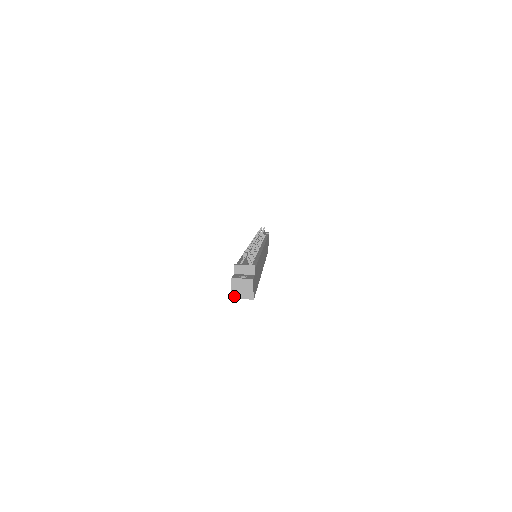
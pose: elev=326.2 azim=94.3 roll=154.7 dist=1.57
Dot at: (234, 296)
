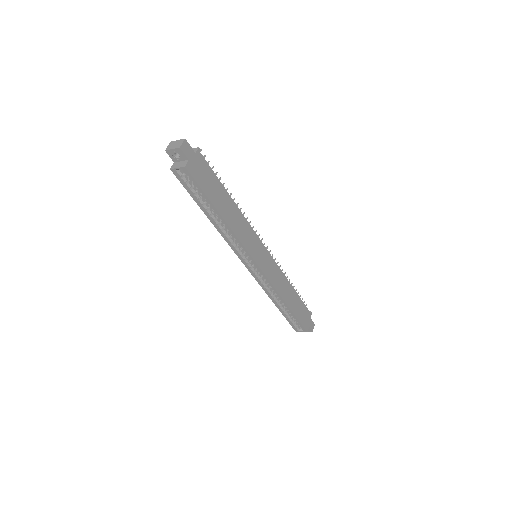
Dot at: (172, 167)
